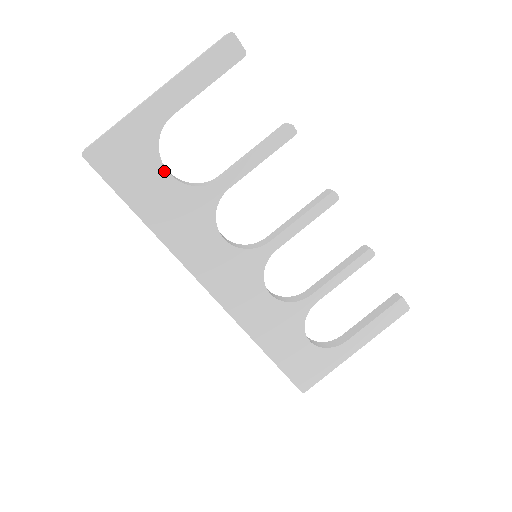
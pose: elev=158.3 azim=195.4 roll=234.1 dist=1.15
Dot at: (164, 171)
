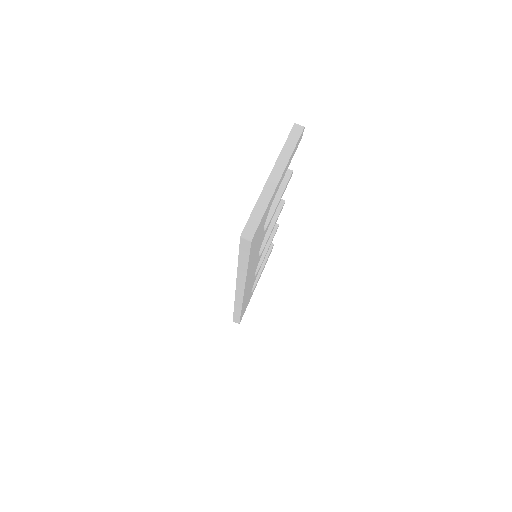
Dot at: (263, 228)
